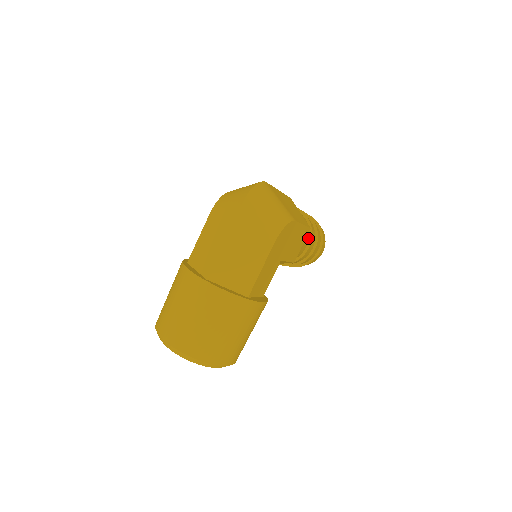
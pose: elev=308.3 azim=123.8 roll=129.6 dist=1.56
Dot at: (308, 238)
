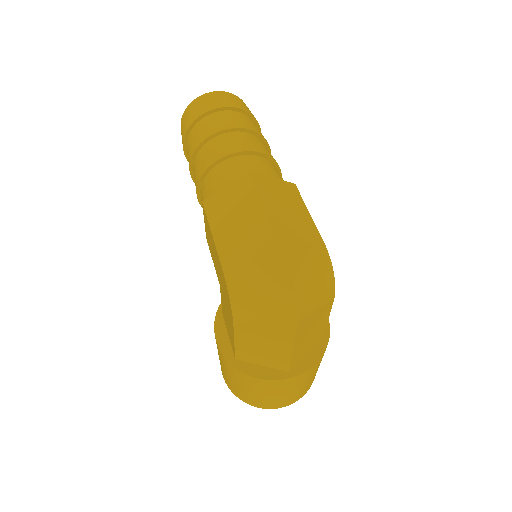
Dot at: occluded
